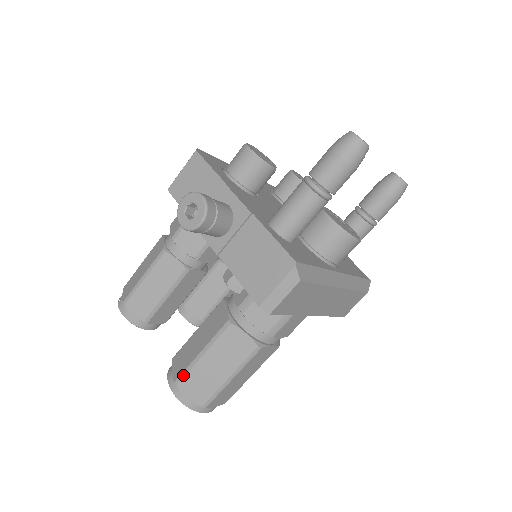
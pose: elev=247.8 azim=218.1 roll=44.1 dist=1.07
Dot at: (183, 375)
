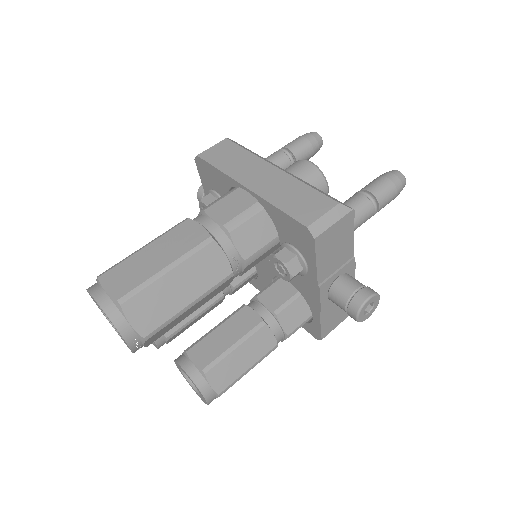
Dot at: occluded
